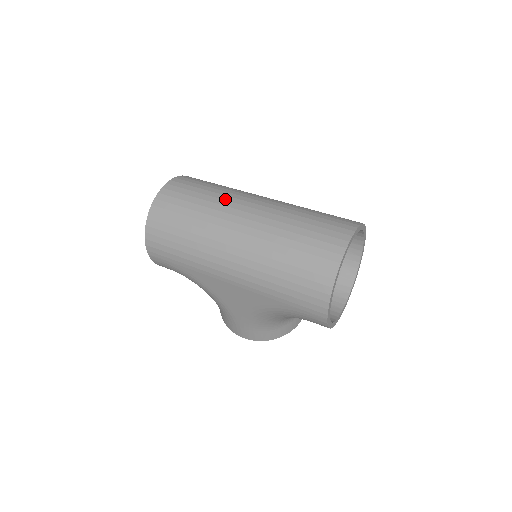
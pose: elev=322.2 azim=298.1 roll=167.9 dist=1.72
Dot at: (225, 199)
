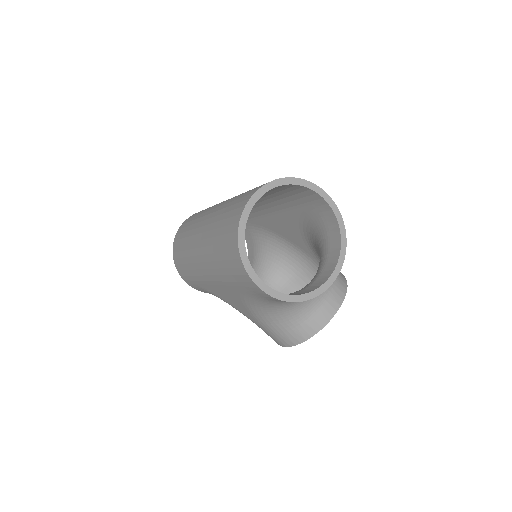
Dot at: (204, 212)
